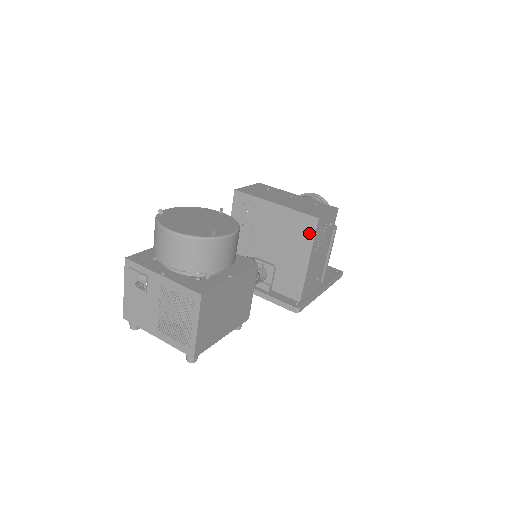
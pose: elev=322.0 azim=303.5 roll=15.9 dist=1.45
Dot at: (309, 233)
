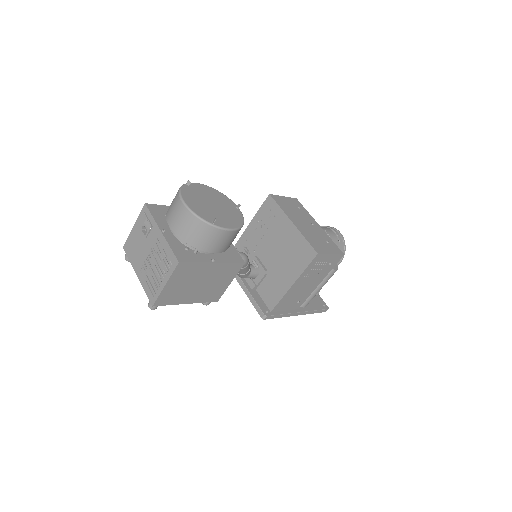
Dot at: (305, 261)
